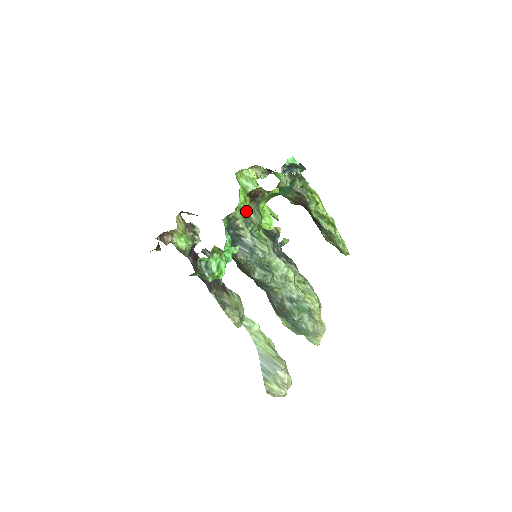
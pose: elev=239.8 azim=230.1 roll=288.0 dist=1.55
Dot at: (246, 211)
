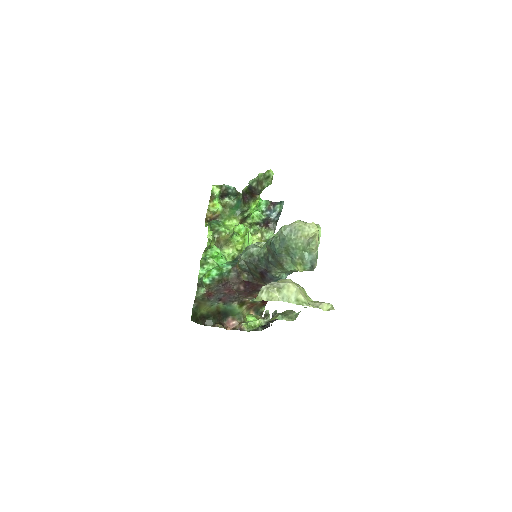
Dot at: occluded
